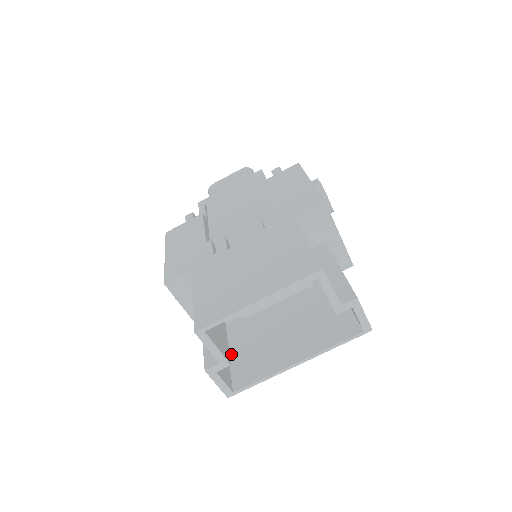
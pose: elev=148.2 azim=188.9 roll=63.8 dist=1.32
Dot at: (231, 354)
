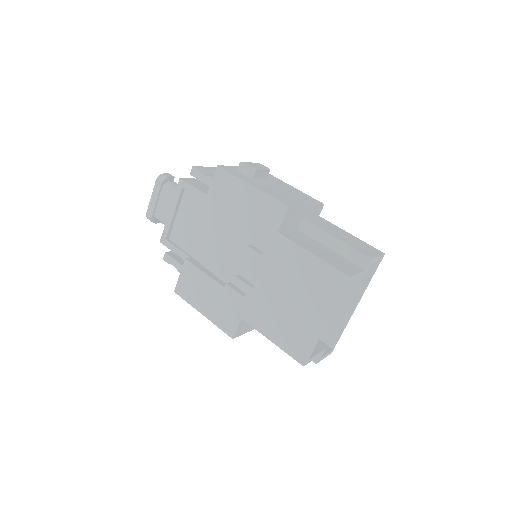
Dot at: occluded
